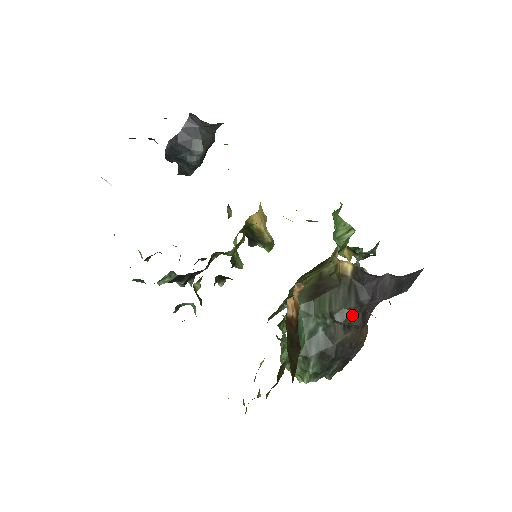
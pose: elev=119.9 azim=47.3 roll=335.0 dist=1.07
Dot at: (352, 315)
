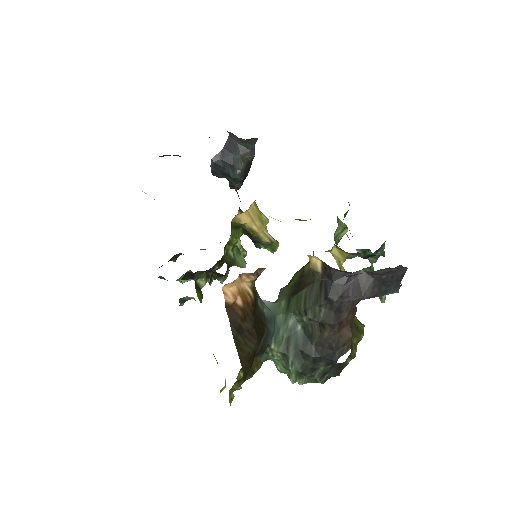
Dot at: (324, 312)
